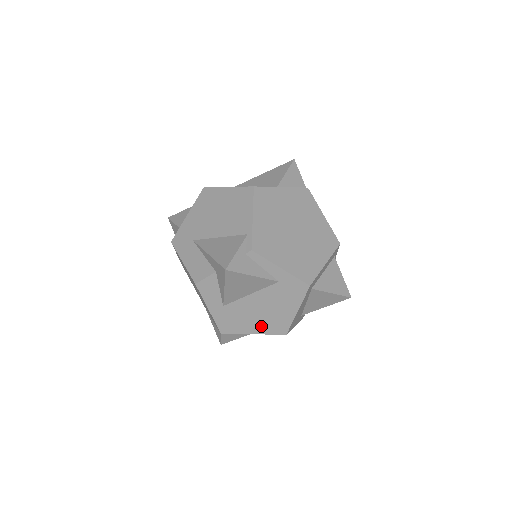
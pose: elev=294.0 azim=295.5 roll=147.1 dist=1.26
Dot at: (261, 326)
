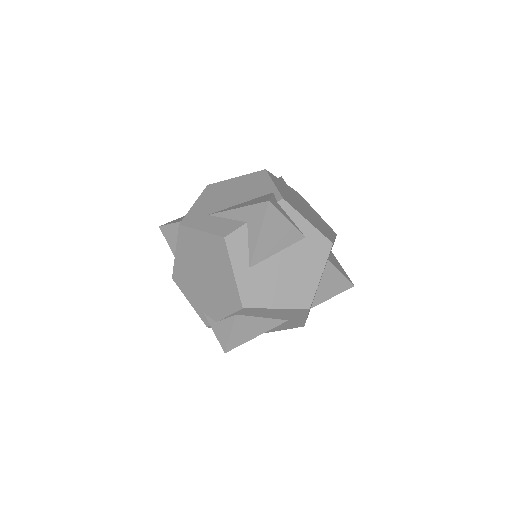
Dot at: (285, 297)
